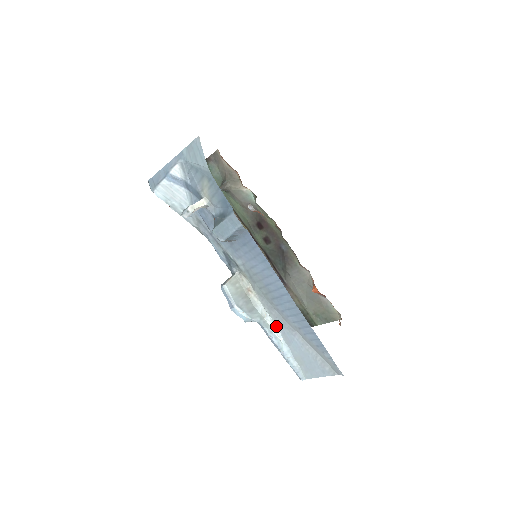
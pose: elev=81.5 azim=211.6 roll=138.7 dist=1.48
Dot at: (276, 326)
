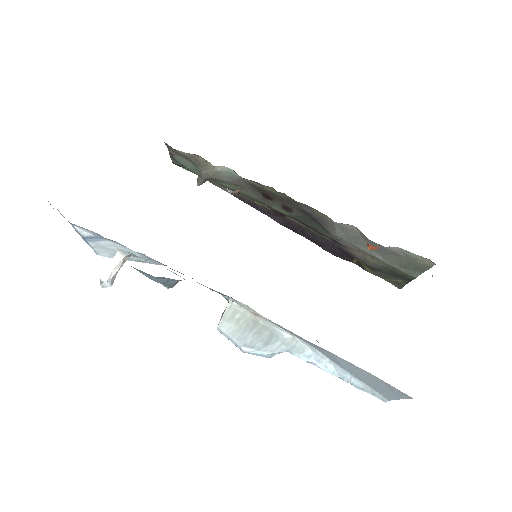
Dot at: (311, 346)
